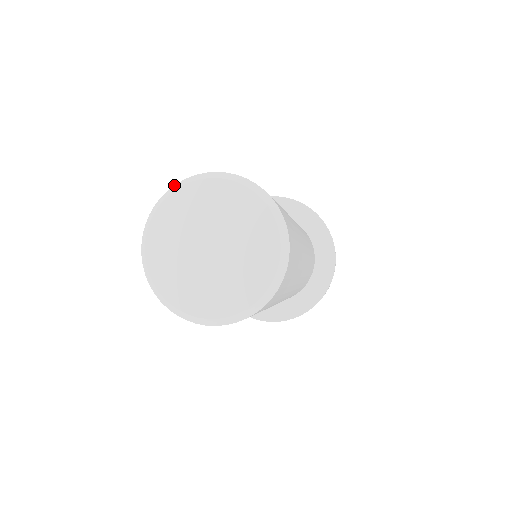
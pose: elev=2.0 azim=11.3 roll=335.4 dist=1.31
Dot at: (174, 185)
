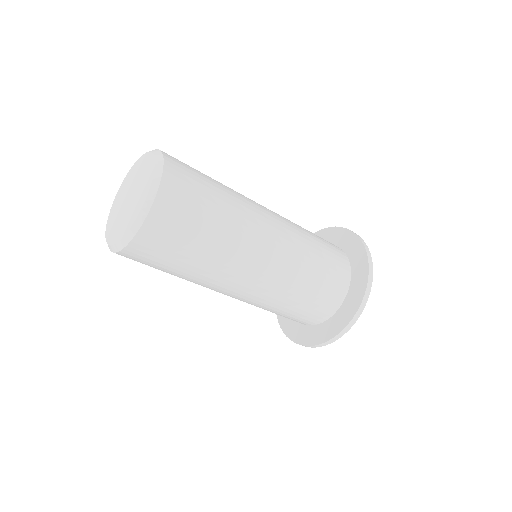
Dot at: occluded
